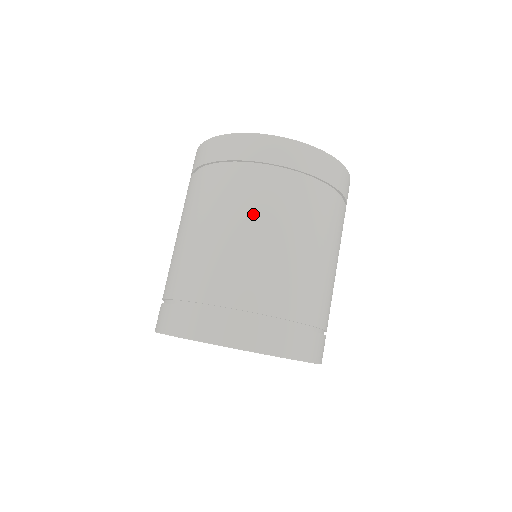
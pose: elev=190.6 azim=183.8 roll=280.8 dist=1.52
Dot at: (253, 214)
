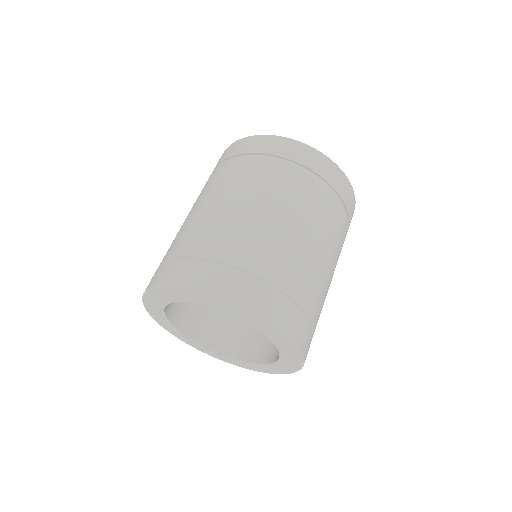
Dot at: (202, 195)
